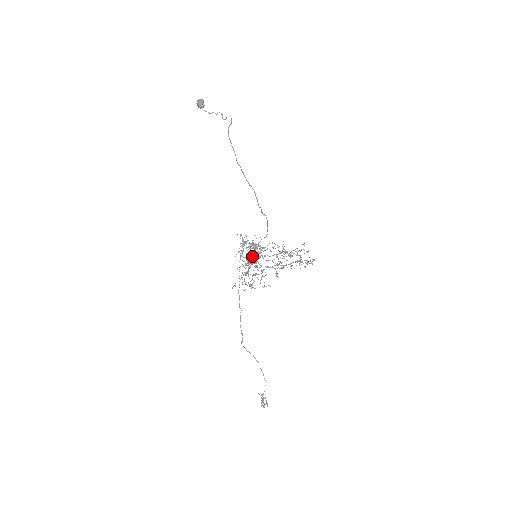
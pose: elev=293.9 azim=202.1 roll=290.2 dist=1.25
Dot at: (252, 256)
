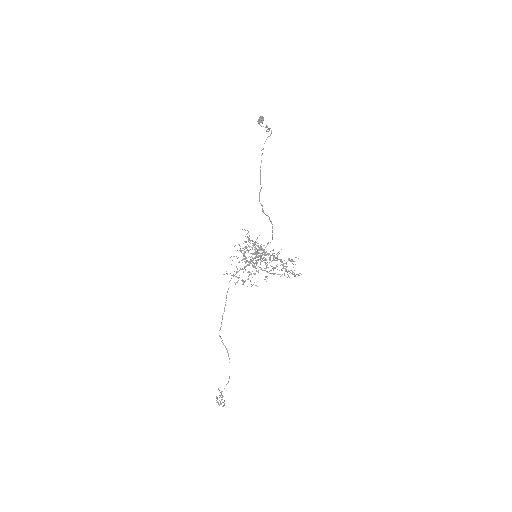
Dot at: (255, 256)
